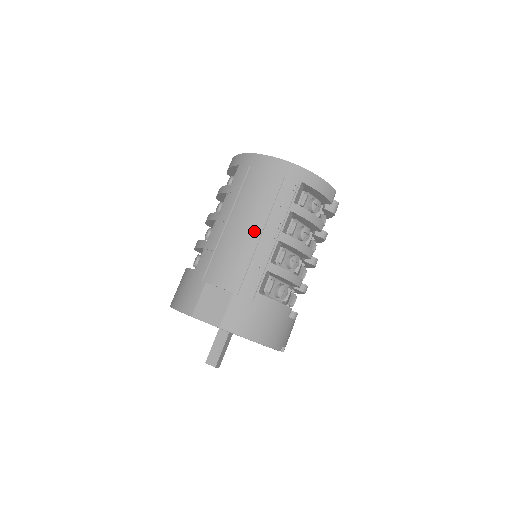
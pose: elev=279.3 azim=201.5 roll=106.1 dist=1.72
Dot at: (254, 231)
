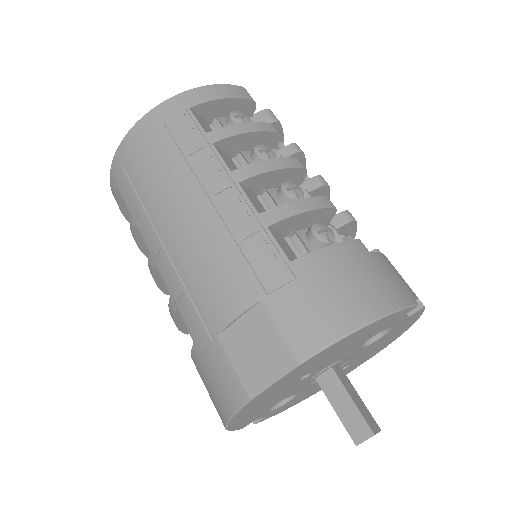
Dot at: (198, 209)
